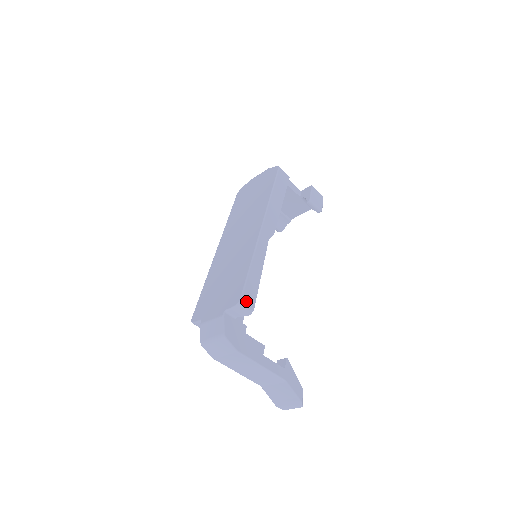
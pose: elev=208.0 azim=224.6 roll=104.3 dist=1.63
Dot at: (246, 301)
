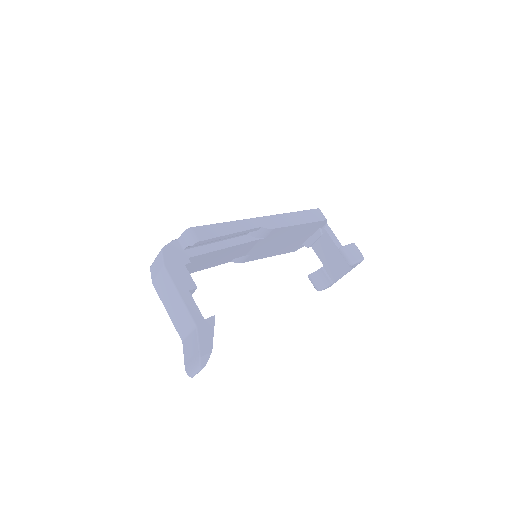
Dot at: (196, 232)
